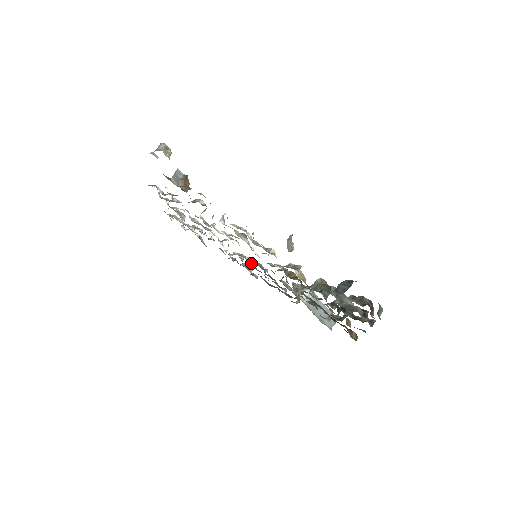
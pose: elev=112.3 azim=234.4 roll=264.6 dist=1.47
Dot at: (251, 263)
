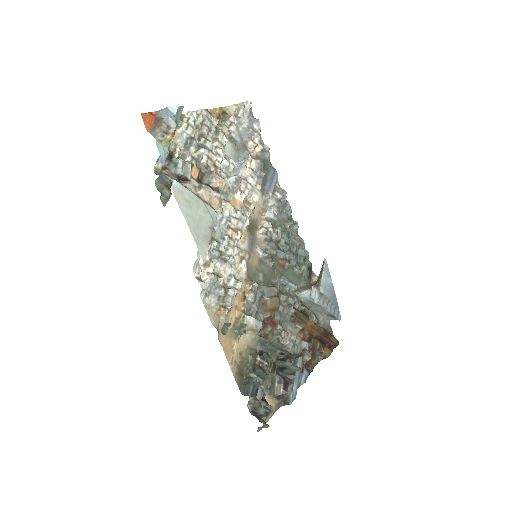
Dot at: (272, 237)
